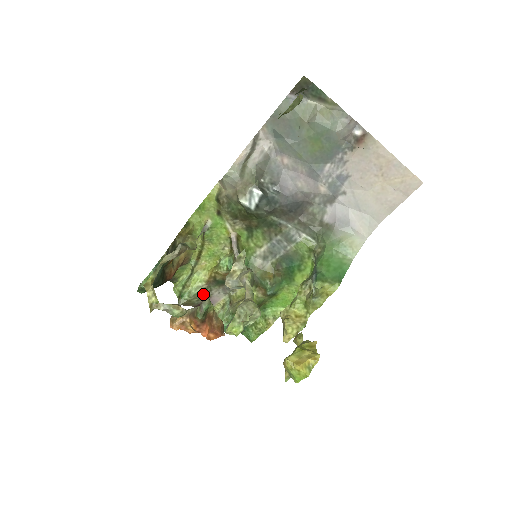
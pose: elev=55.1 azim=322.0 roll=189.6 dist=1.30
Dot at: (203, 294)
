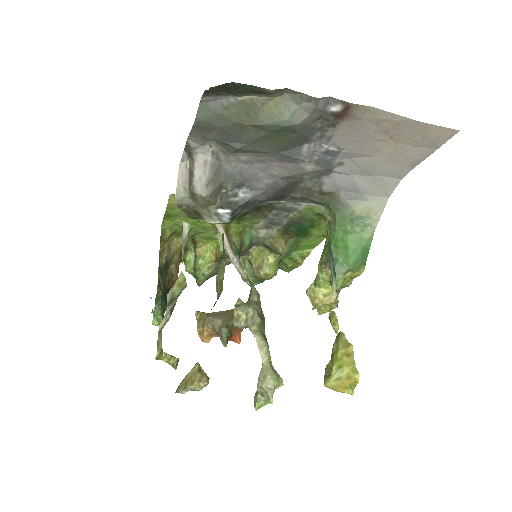
Dot at: (218, 268)
